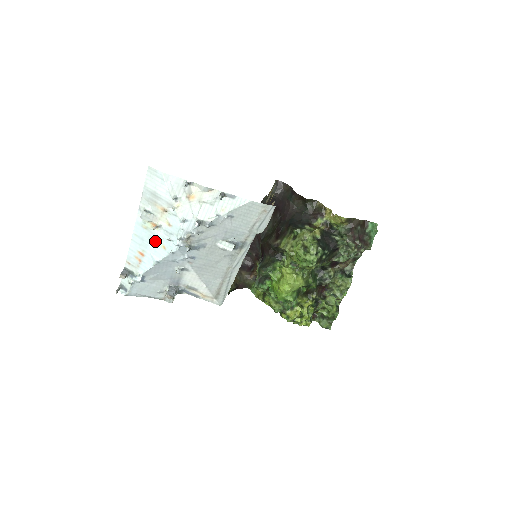
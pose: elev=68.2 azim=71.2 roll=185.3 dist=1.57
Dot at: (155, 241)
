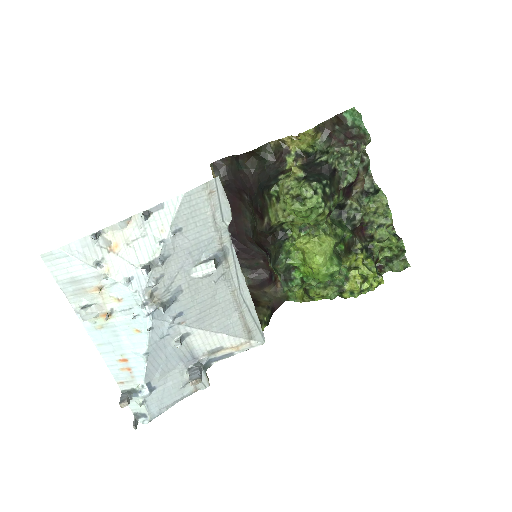
Dot at: (123, 333)
